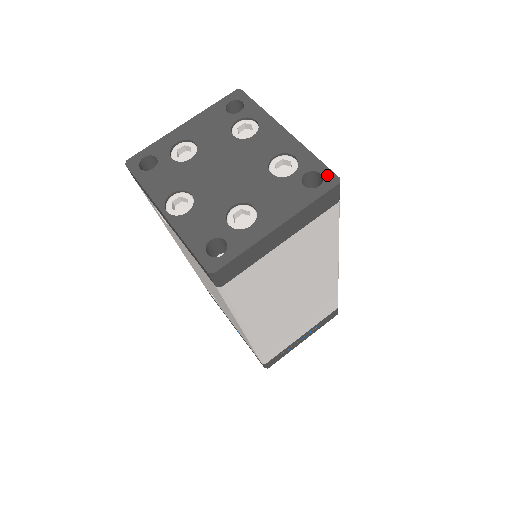
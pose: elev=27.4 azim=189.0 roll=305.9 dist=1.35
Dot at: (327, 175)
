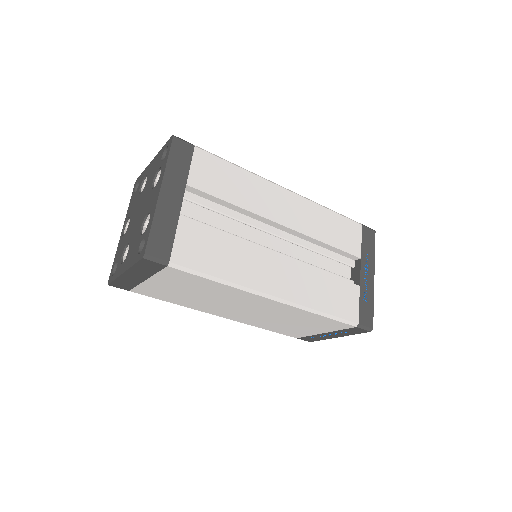
Dot at: (144, 247)
